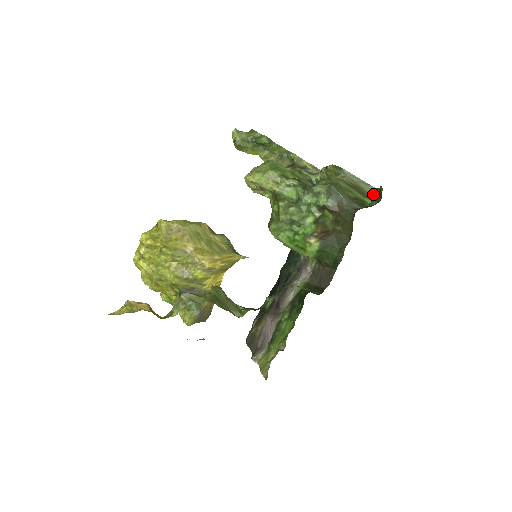
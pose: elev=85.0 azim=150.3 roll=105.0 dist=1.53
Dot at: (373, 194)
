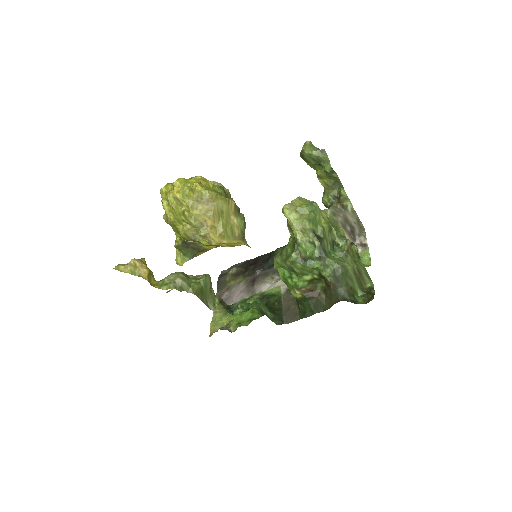
Dot at: (367, 289)
